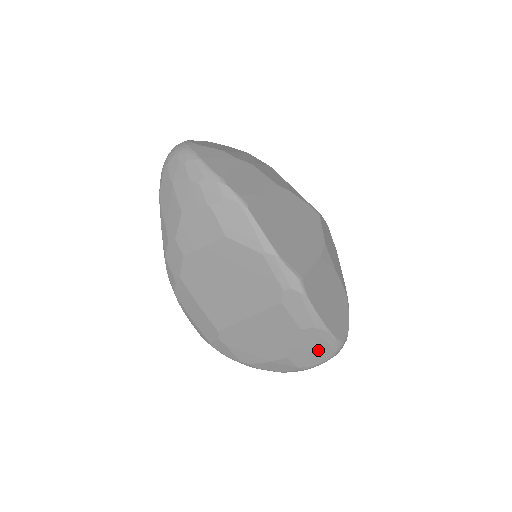
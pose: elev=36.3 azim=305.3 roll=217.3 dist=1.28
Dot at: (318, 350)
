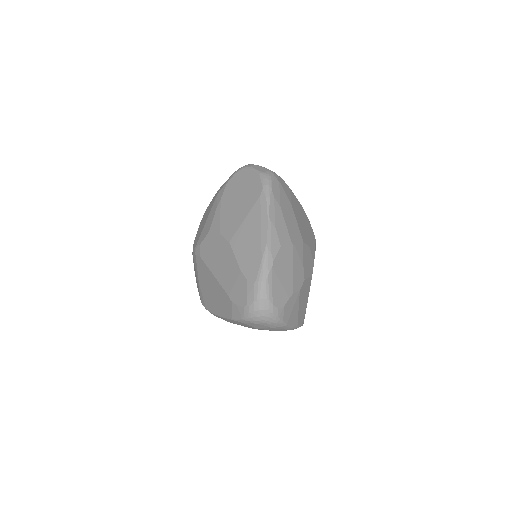
Dot at: occluded
